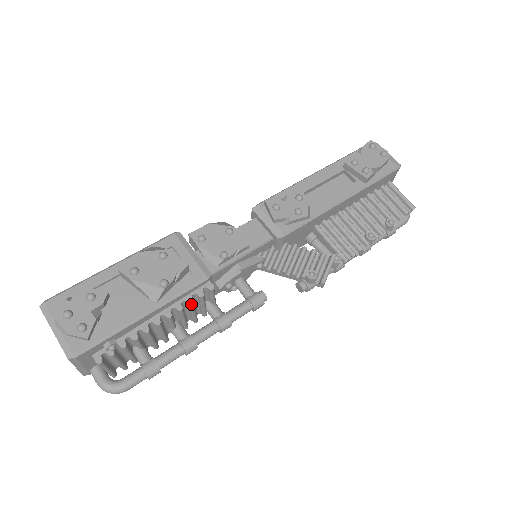
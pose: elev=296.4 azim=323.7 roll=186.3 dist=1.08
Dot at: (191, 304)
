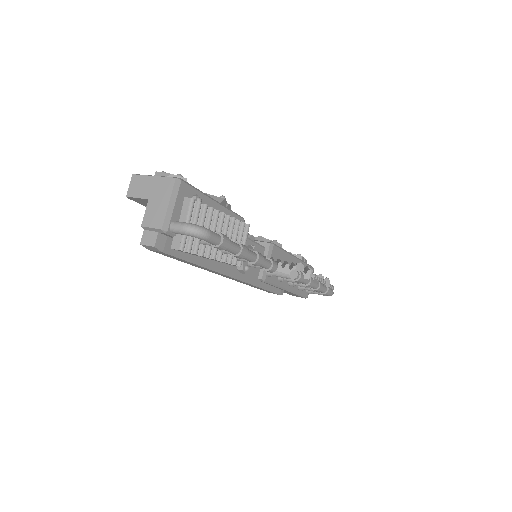
Dot at: (239, 221)
